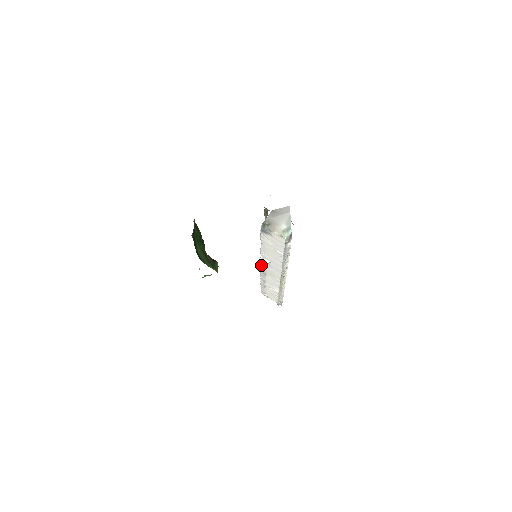
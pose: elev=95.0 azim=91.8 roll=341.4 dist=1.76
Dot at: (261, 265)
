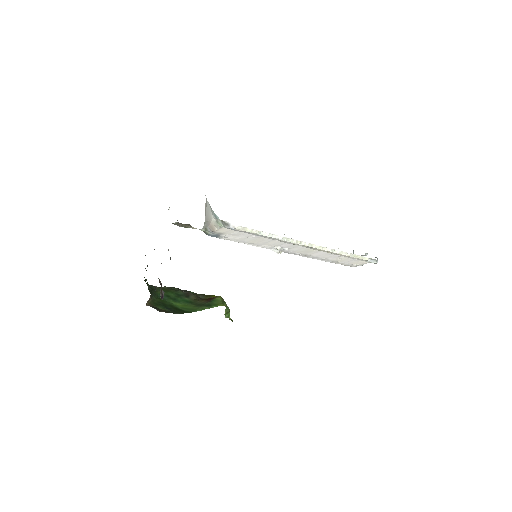
Dot at: occluded
